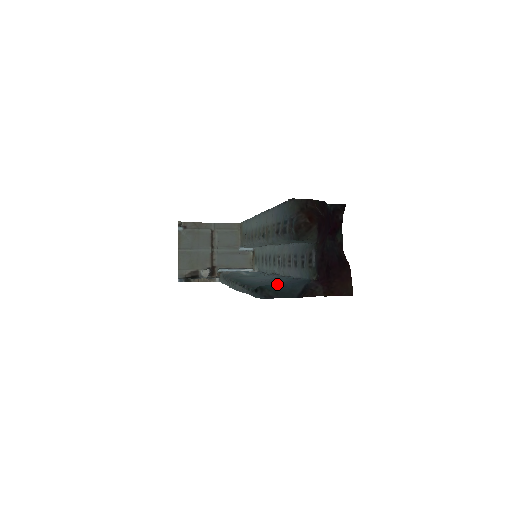
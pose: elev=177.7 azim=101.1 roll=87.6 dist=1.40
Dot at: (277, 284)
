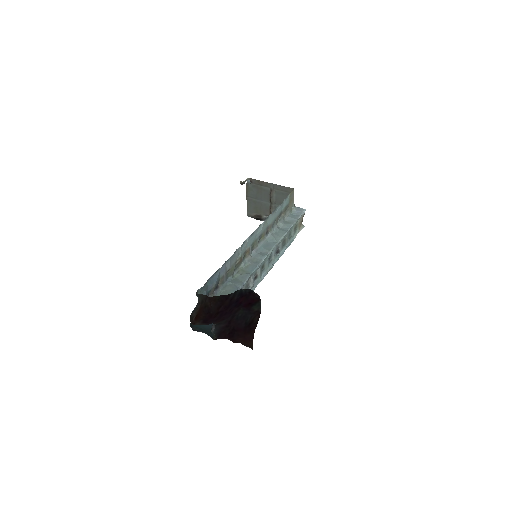
Dot at: occluded
